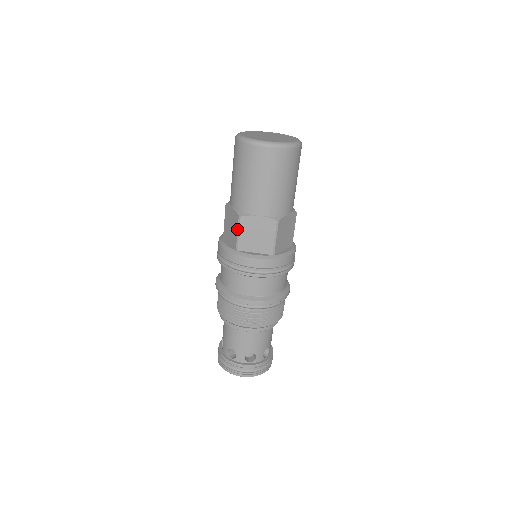
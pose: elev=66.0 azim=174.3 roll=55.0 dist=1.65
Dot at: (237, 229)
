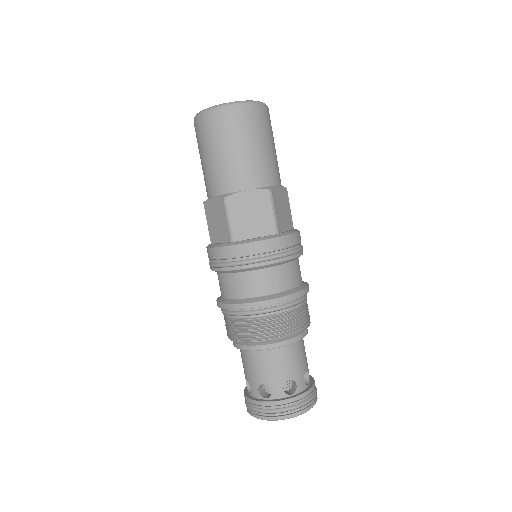
Dot at: (226, 215)
